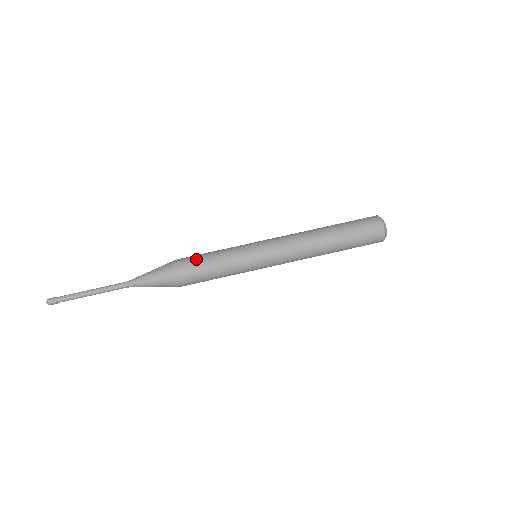
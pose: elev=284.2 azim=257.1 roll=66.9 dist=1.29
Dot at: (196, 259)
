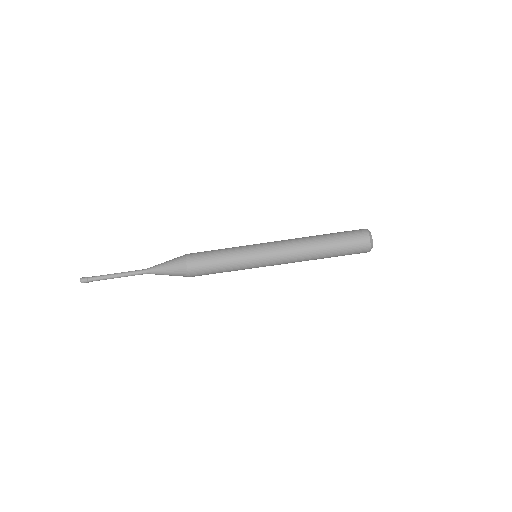
Dot at: (204, 256)
